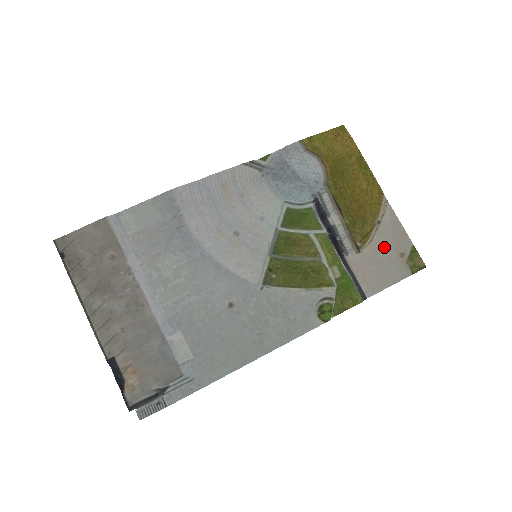
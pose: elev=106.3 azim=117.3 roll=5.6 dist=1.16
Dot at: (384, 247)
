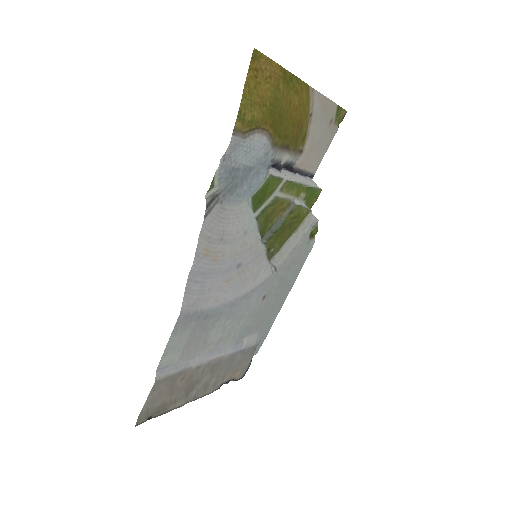
Dot at: (318, 130)
